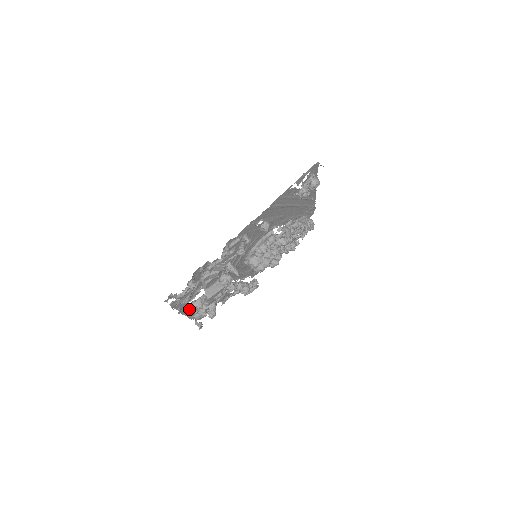
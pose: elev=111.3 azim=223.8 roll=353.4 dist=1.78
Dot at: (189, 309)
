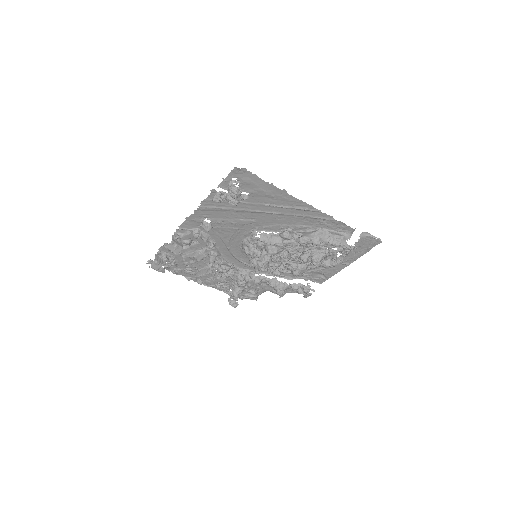
Dot at: occluded
